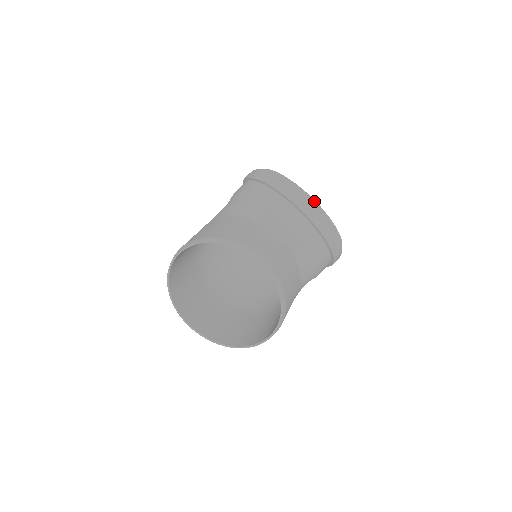
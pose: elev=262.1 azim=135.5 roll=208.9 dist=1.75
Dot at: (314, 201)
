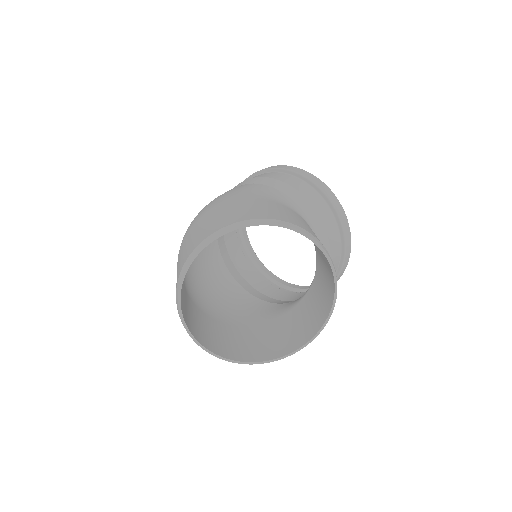
Dot at: occluded
